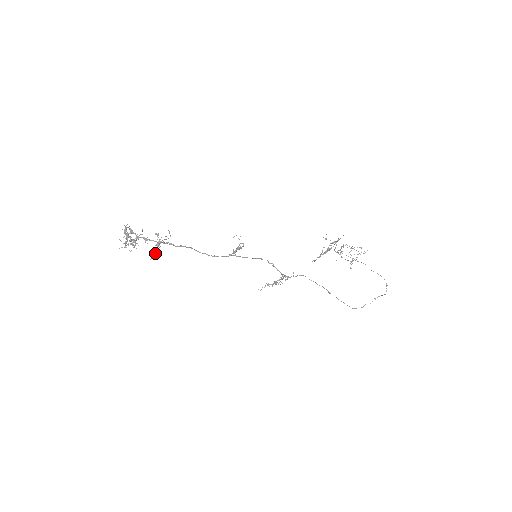
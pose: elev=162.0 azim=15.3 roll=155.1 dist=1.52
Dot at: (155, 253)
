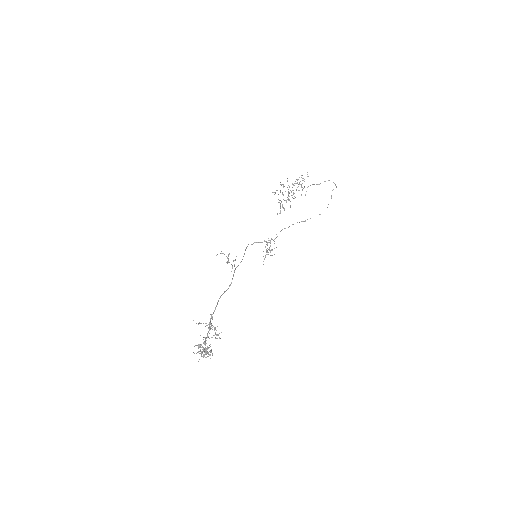
Dot at: (218, 335)
